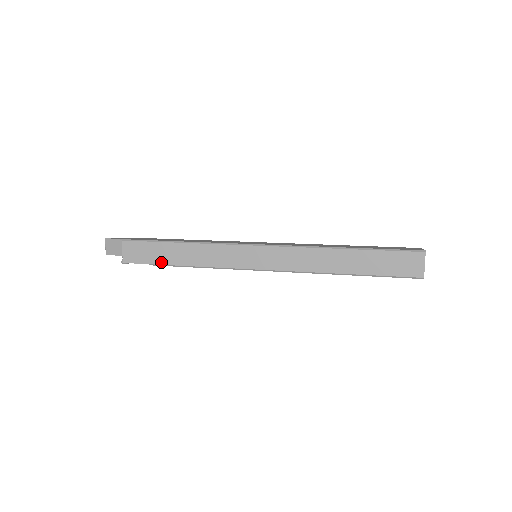
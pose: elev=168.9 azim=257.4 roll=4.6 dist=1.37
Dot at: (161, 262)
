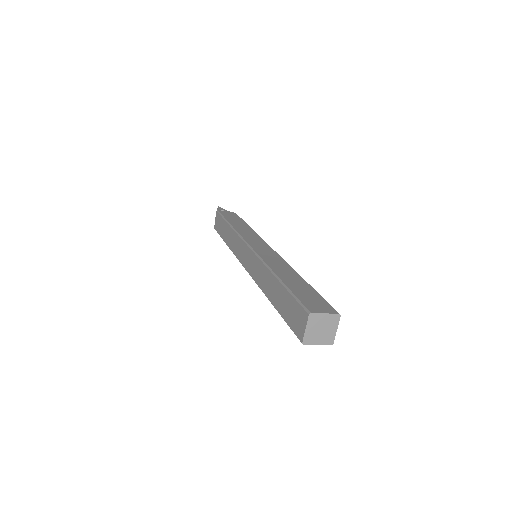
Dot at: (222, 236)
